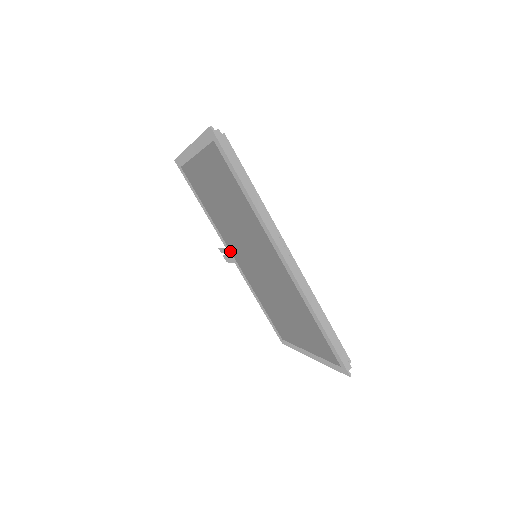
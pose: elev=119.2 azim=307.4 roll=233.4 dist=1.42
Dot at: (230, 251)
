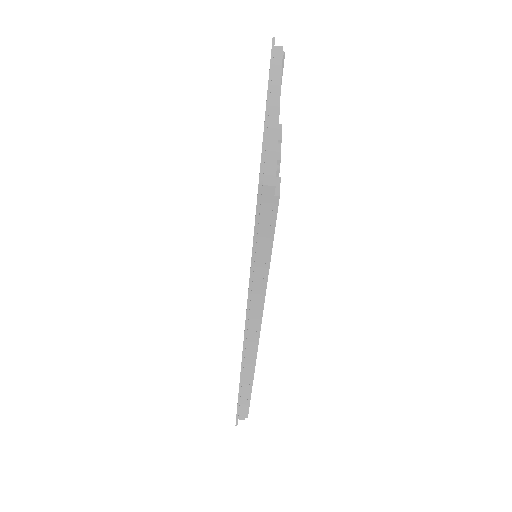
Dot at: occluded
